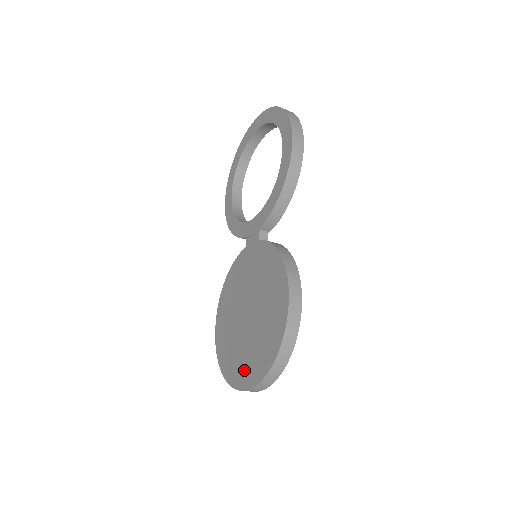
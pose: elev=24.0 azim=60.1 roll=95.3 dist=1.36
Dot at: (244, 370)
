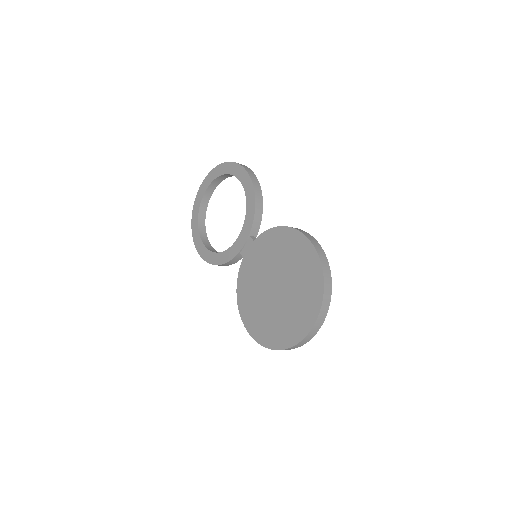
Dot at: (300, 319)
